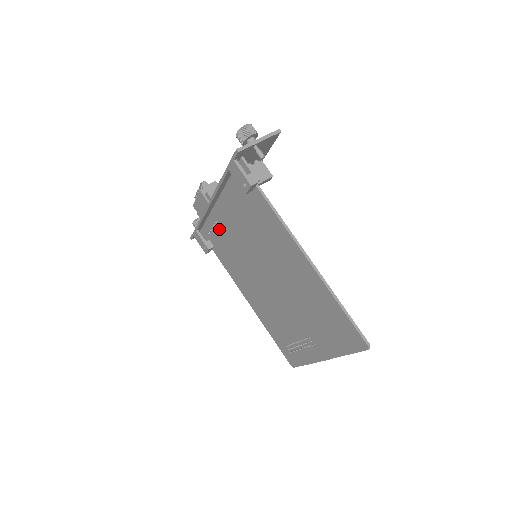
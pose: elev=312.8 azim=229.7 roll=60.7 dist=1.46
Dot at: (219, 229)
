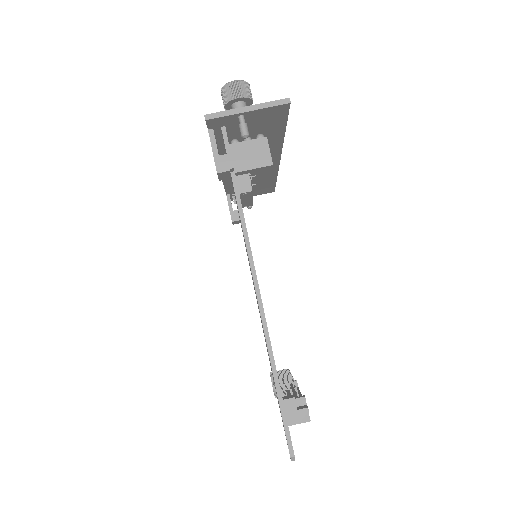
Dot at: occluded
